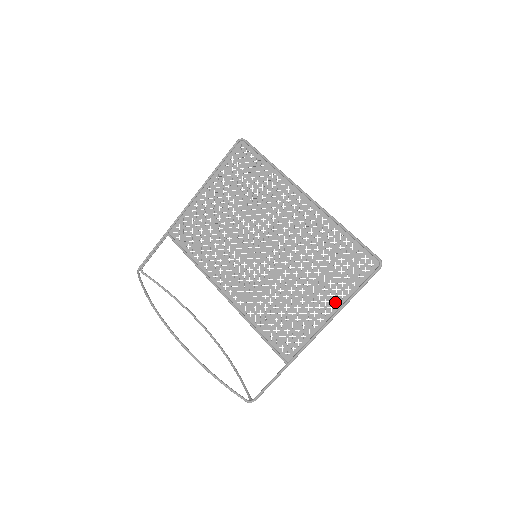
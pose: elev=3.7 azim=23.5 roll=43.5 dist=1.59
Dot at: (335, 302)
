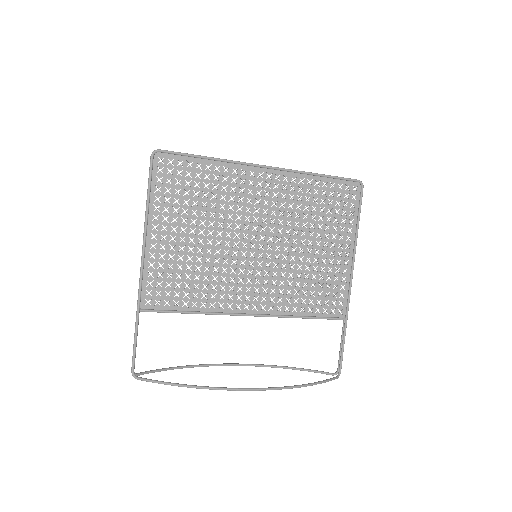
Dot at: (348, 240)
